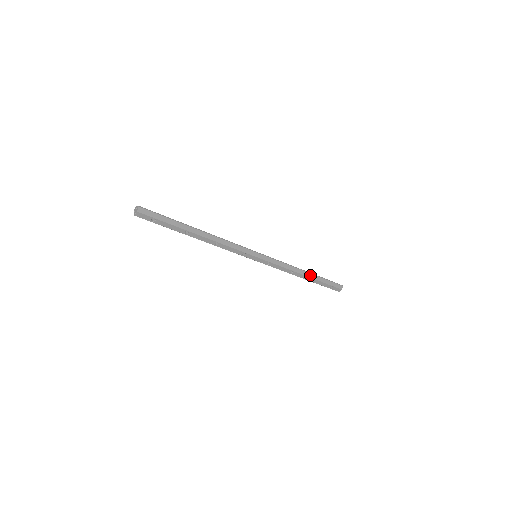
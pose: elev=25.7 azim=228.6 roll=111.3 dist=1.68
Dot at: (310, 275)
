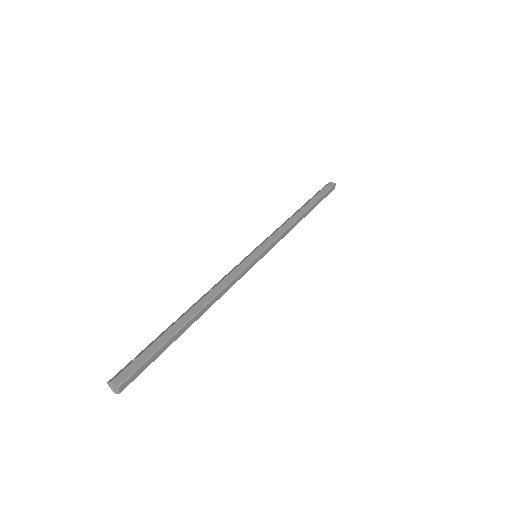
Dot at: (308, 211)
